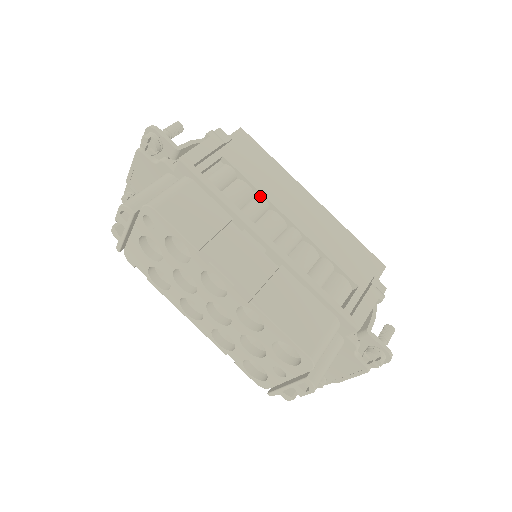
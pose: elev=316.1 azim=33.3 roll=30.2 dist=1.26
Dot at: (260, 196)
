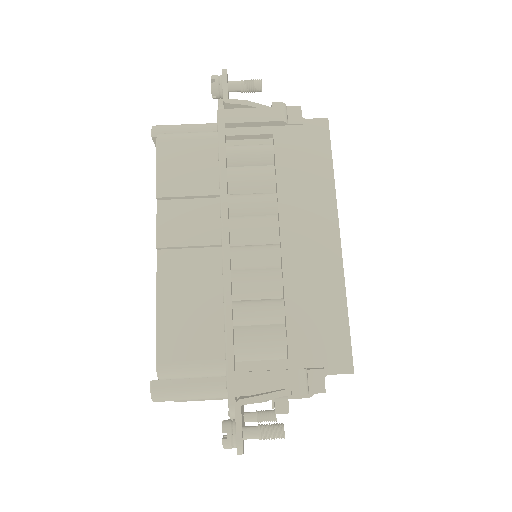
Dot at: (276, 195)
